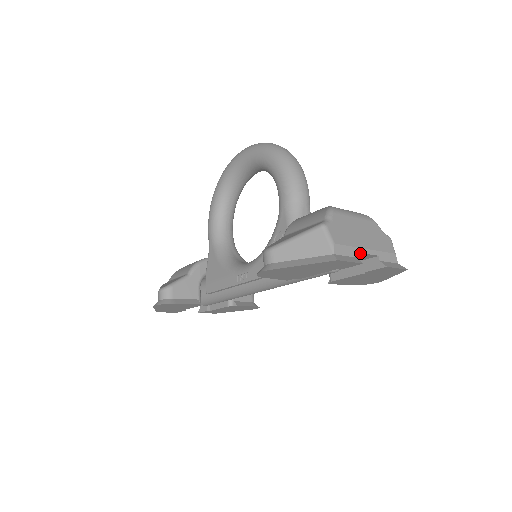
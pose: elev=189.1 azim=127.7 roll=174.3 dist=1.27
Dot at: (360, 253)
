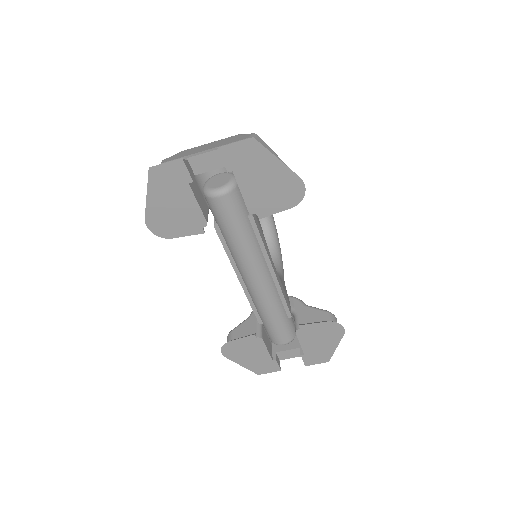
Dot at: (196, 157)
